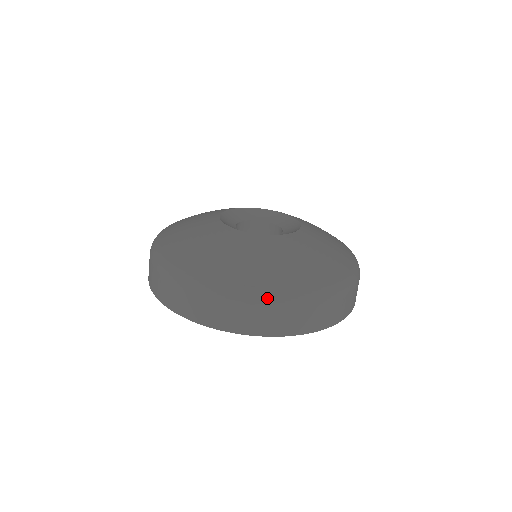
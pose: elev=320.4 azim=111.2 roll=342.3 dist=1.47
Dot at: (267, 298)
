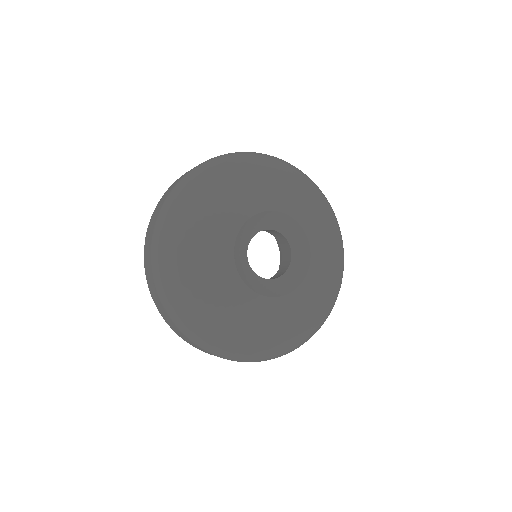
Dot at: (184, 329)
